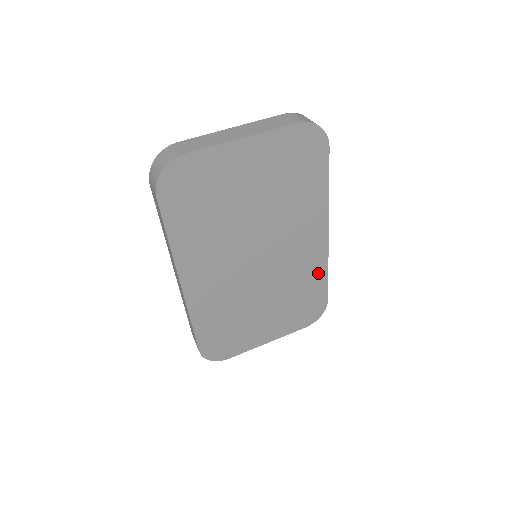
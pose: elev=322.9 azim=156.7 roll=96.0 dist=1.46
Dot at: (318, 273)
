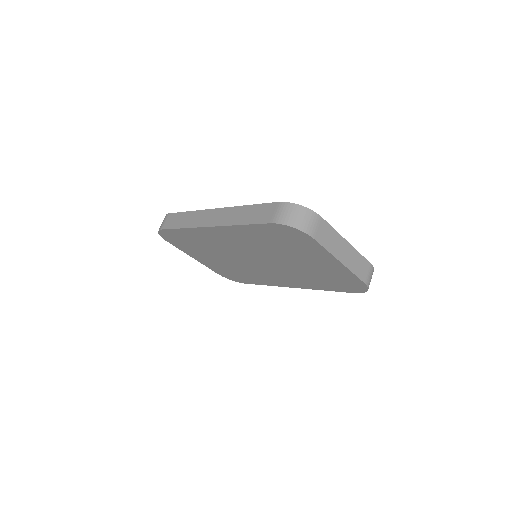
Dot at: (262, 281)
